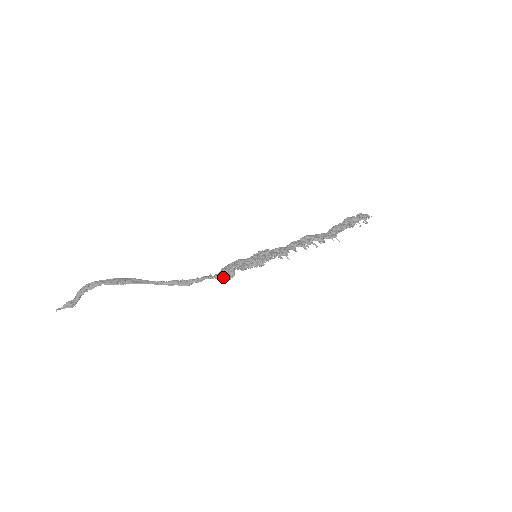
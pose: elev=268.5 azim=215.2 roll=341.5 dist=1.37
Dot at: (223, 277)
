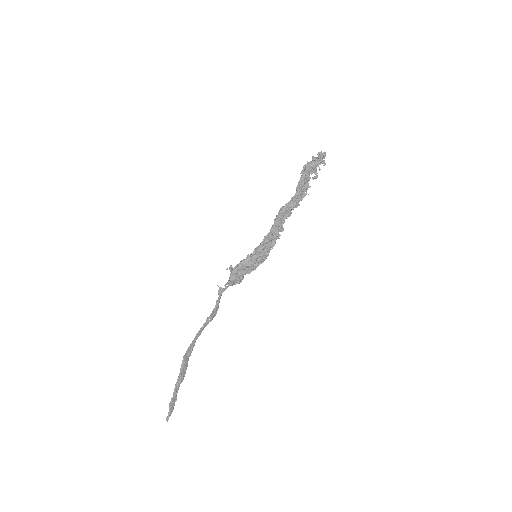
Dot at: (235, 284)
